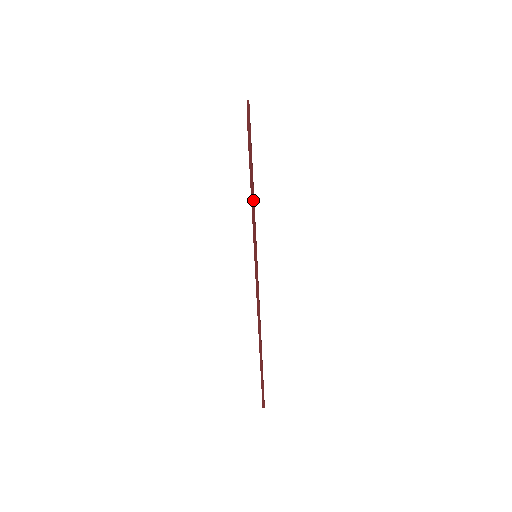
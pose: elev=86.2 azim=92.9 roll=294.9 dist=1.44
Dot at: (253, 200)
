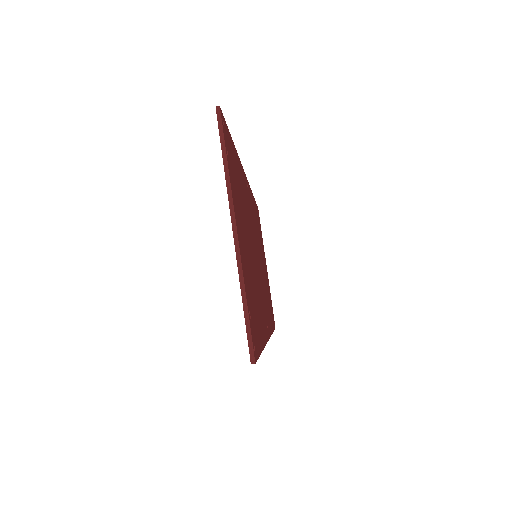
Dot at: (261, 352)
